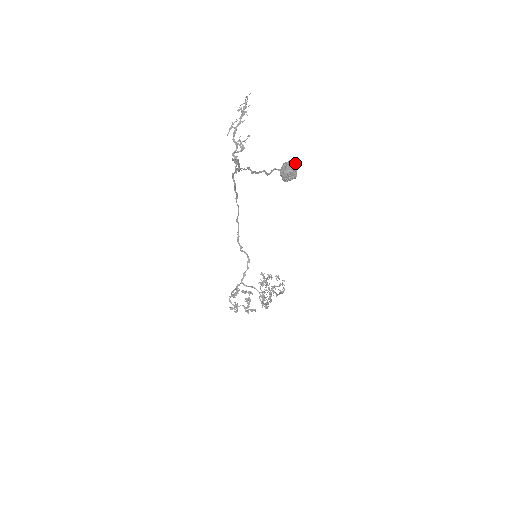
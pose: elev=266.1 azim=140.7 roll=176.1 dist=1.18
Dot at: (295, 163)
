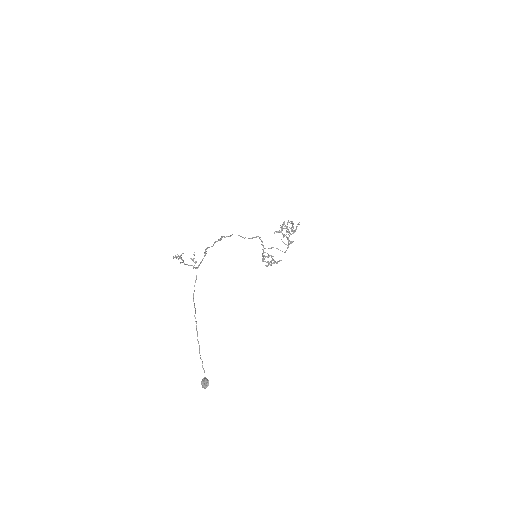
Dot at: (204, 384)
